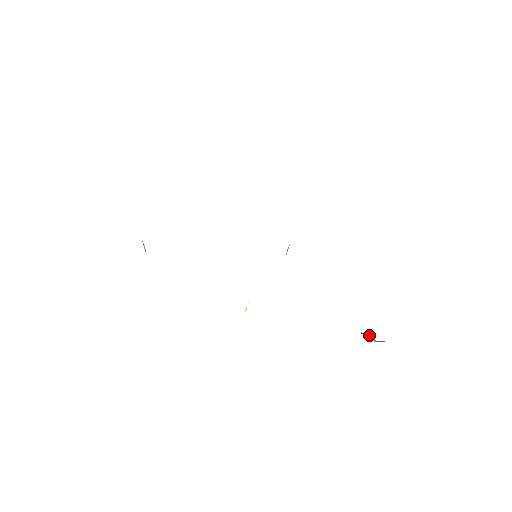
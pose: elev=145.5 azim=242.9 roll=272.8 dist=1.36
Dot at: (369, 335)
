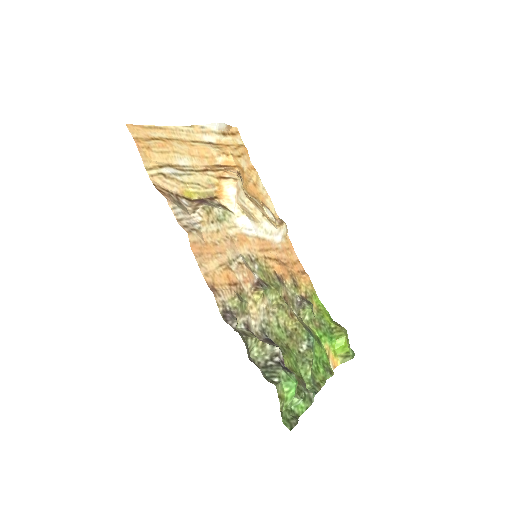
Dot at: (342, 346)
